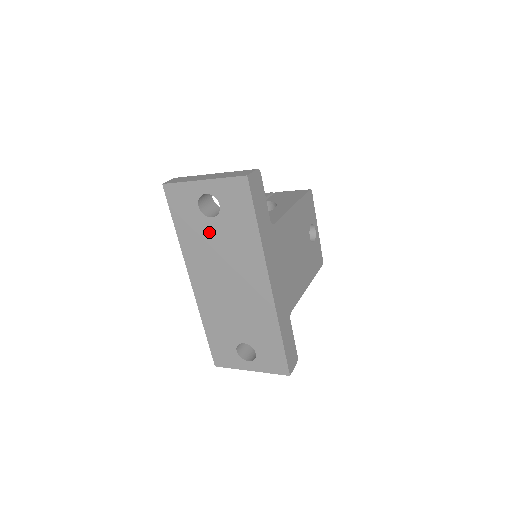
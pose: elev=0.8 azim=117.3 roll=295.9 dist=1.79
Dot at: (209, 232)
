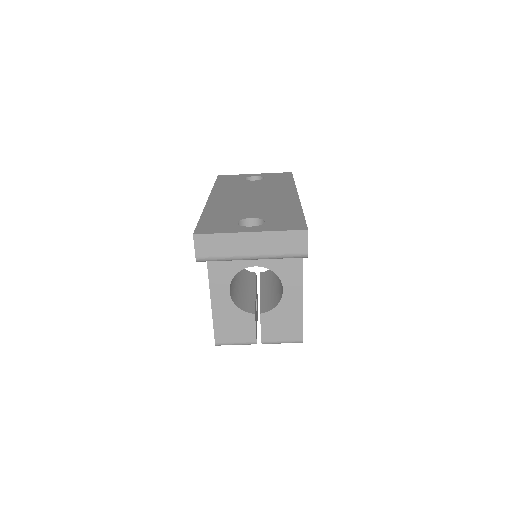
Dot at: (248, 184)
